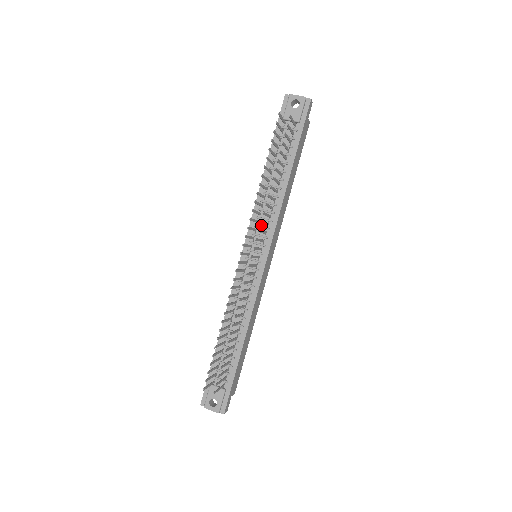
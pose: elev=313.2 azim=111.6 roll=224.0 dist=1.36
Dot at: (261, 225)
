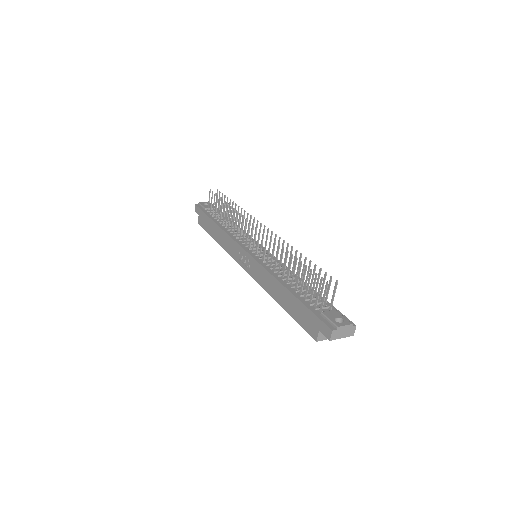
Dot at: occluded
